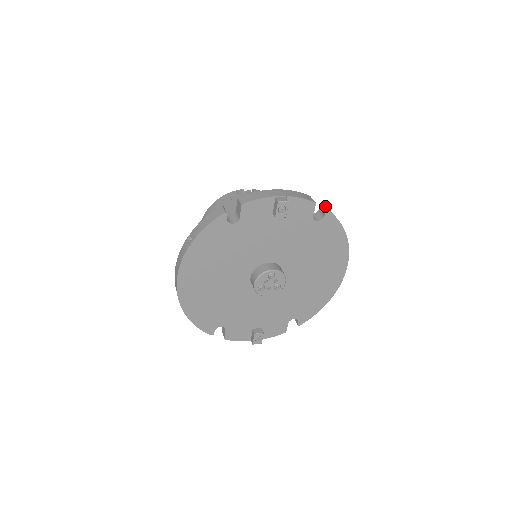
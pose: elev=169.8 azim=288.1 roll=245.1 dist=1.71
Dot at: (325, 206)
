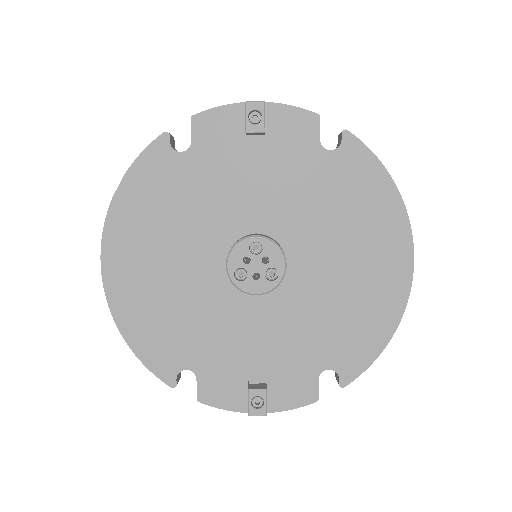
Dot at: occluded
